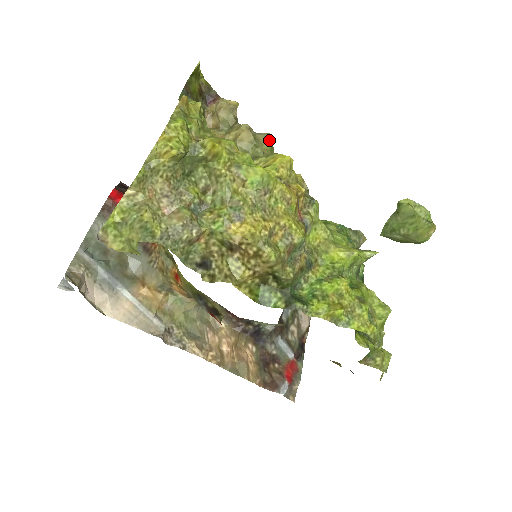
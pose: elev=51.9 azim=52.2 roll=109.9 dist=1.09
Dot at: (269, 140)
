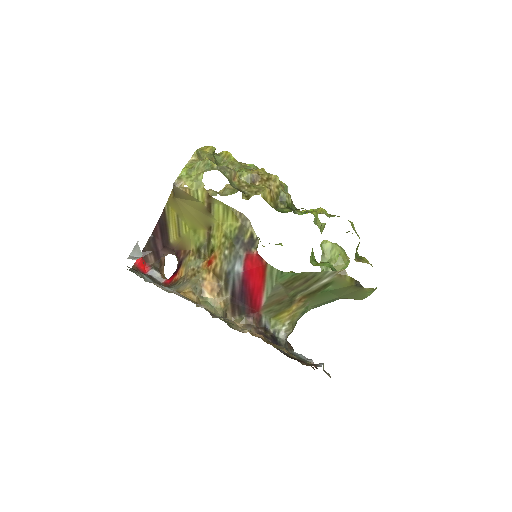
Dot at: occluded
